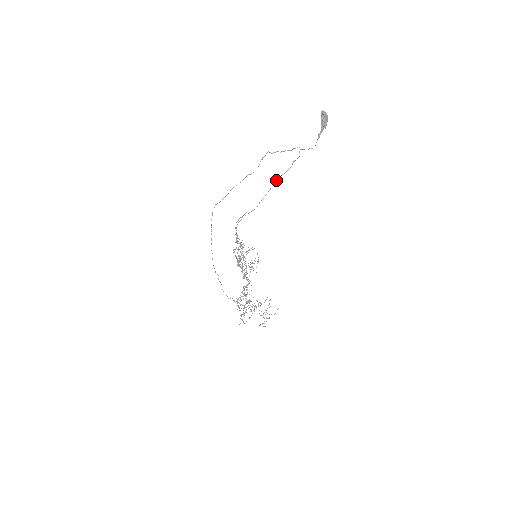
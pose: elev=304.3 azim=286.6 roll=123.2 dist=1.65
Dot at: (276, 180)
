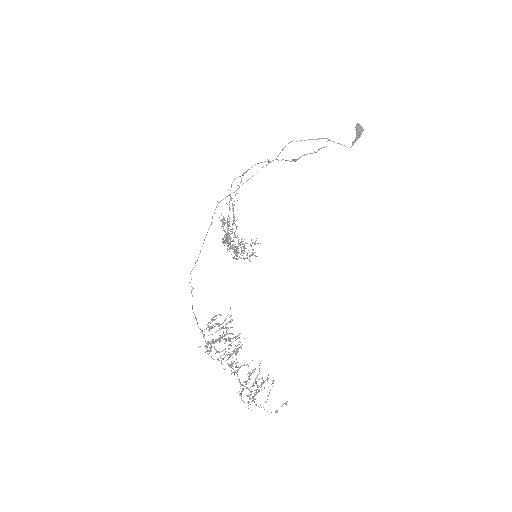
Dot at: (296, 160)
